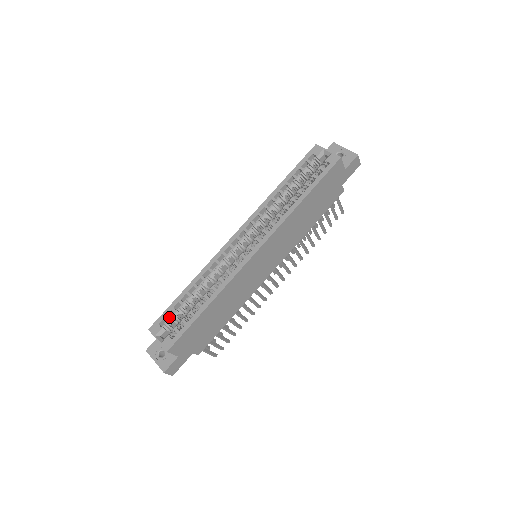
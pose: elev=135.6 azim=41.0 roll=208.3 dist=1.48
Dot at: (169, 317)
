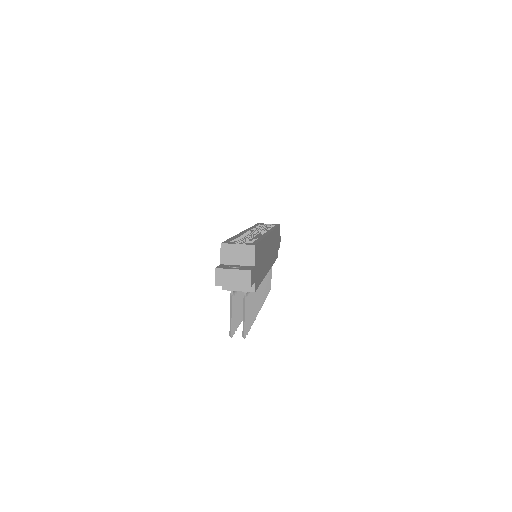
Dot at: occluded
